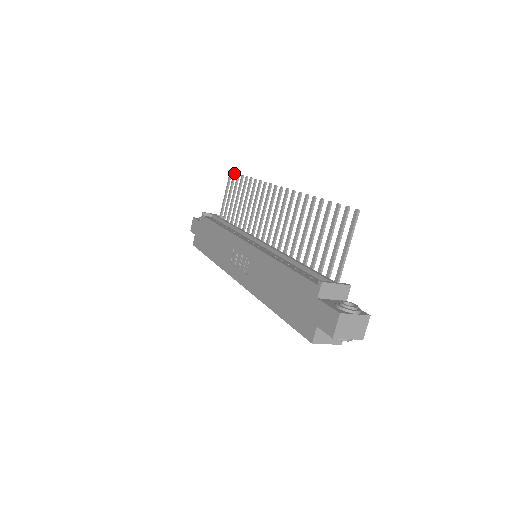
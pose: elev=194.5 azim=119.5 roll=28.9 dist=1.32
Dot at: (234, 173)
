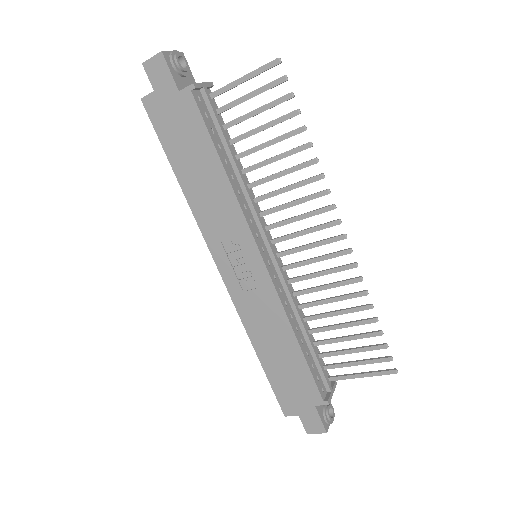
Dot at: (286, 79)
